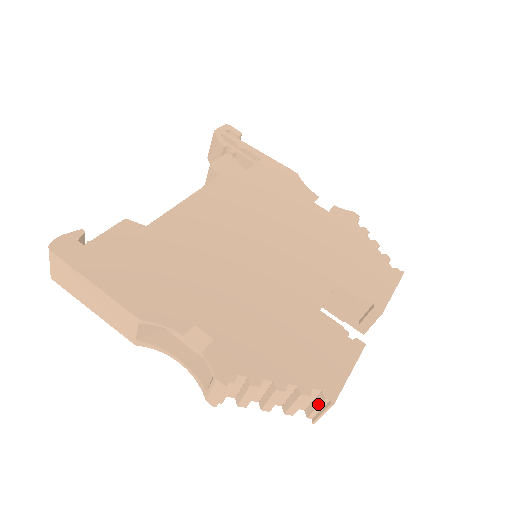
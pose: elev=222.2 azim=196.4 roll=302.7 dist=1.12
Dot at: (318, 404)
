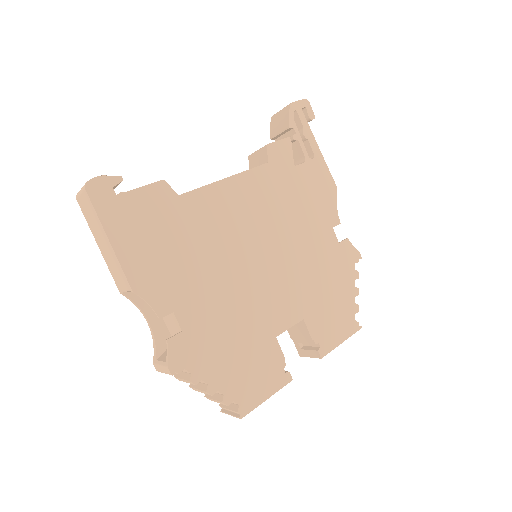
Dot at: (231, 409)
